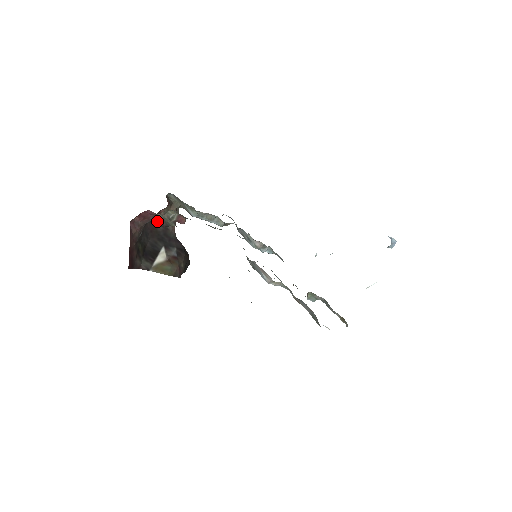
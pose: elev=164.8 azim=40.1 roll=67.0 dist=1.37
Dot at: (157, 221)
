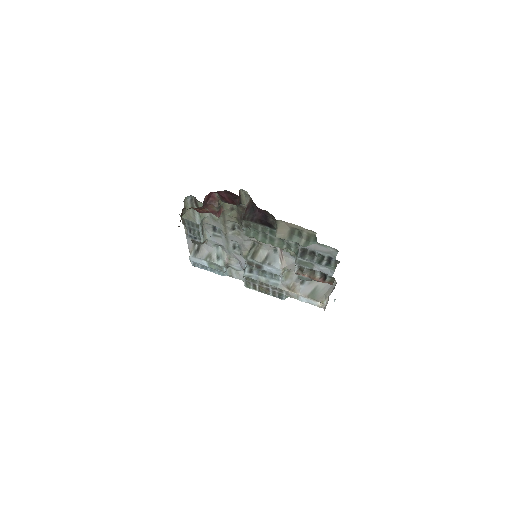
Dot at: (239, 195)
